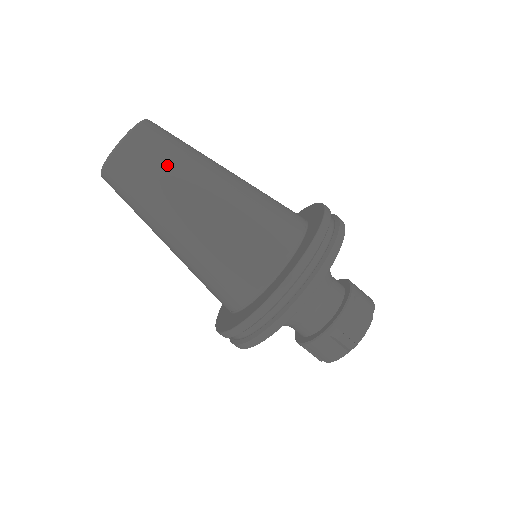
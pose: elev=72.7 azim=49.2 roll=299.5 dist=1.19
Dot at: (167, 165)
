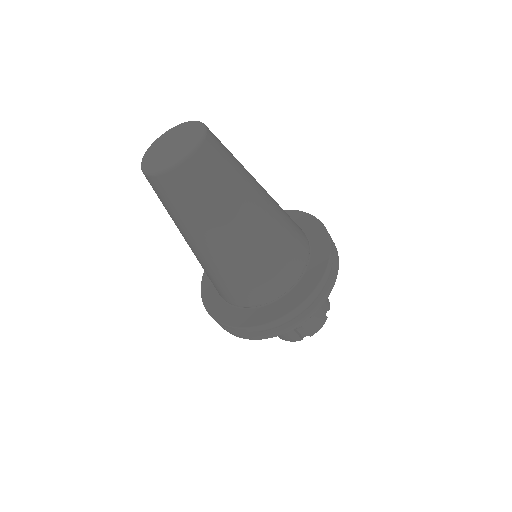
Dot at: (181, 213)
